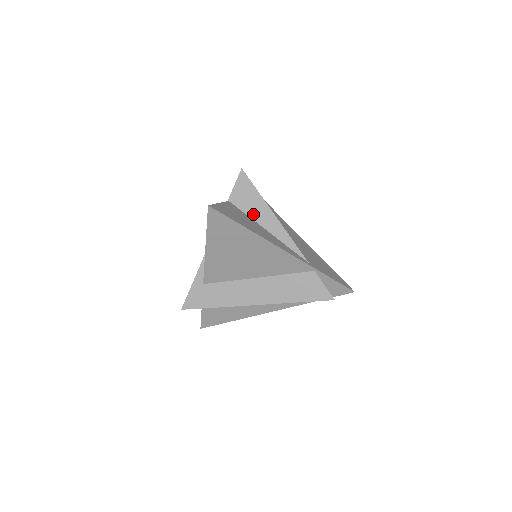
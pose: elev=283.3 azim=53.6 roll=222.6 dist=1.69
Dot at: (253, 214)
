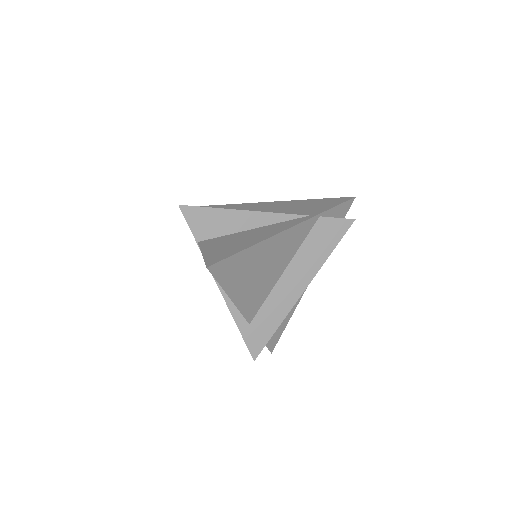
Dot at: (228, 229)
